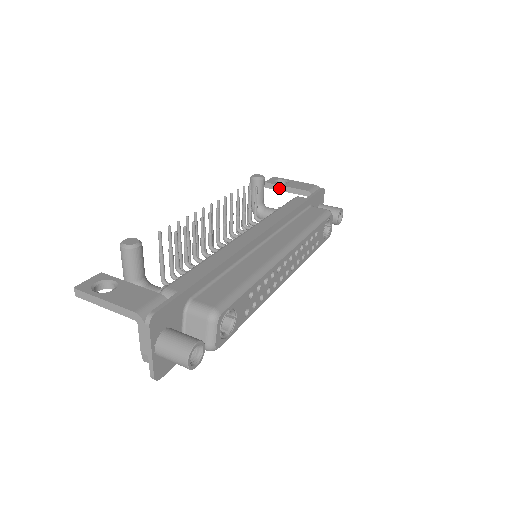
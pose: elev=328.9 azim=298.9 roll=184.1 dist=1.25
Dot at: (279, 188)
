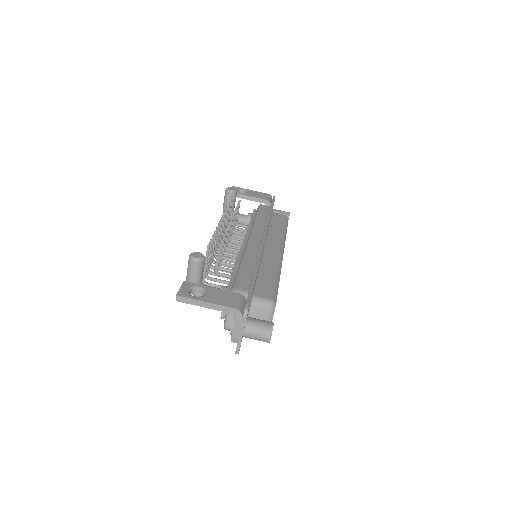
Dot at: (243, 197)
